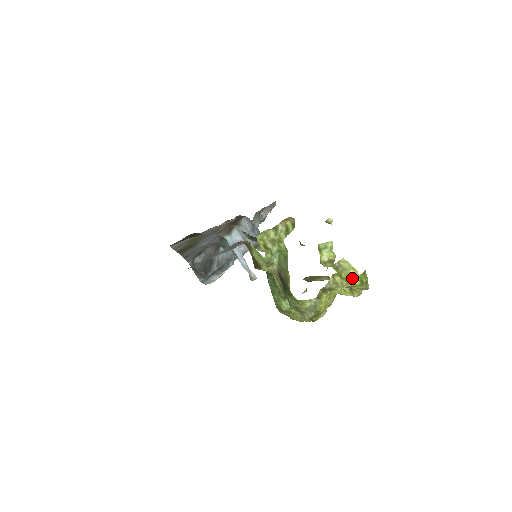
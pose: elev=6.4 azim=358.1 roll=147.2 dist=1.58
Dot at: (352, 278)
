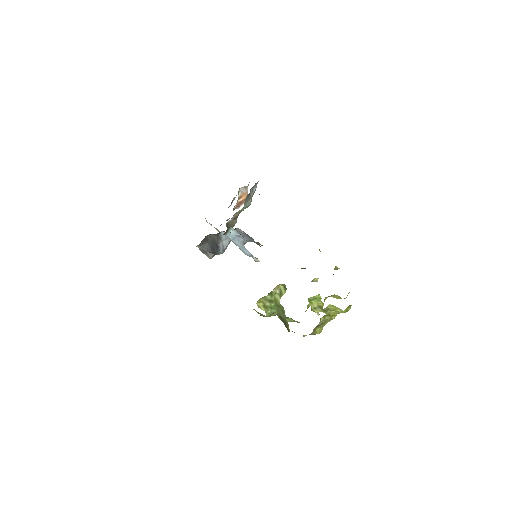
Dot at: (339, 312)
